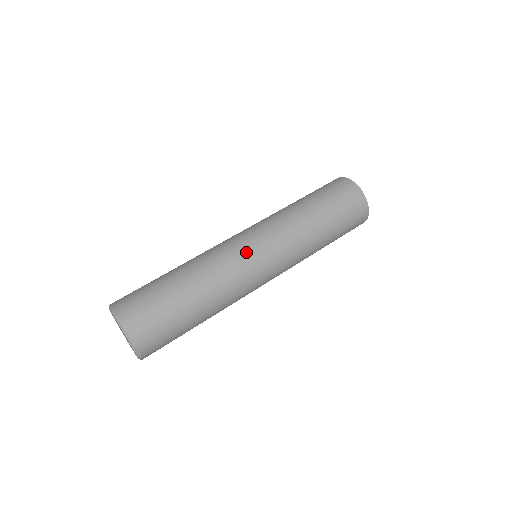
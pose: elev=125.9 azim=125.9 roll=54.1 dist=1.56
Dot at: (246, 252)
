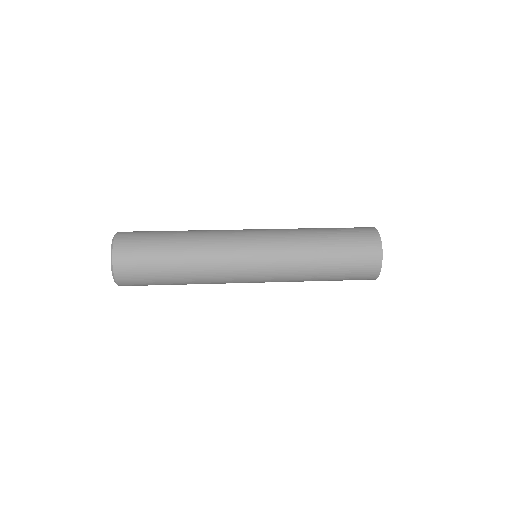
Dot at: (240, 230)
